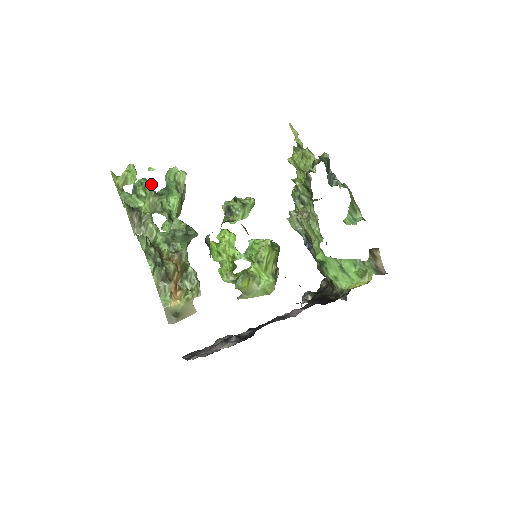
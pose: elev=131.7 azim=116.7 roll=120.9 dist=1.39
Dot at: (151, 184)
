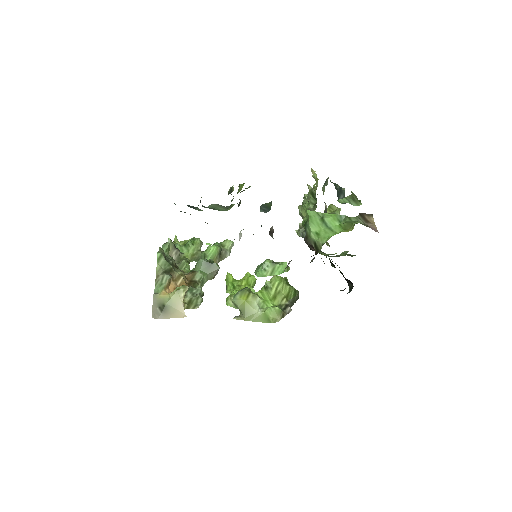
Dot at: (200, 241)
